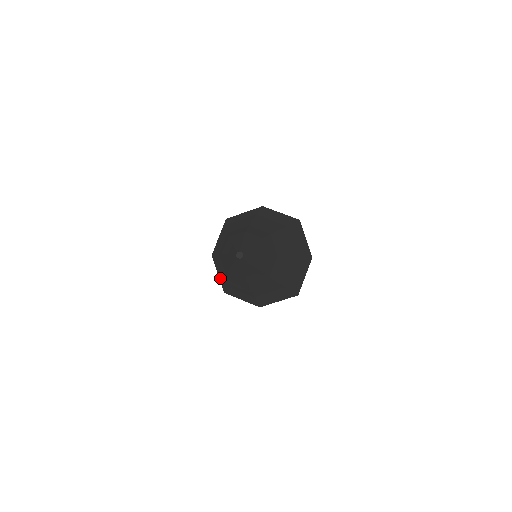
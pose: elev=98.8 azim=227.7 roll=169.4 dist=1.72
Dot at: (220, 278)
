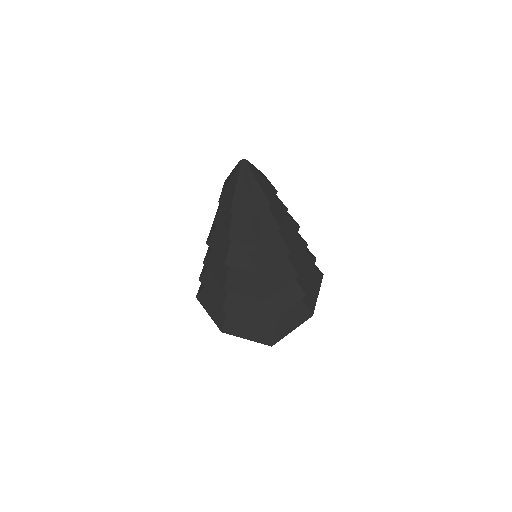
Dot at: (204, 266)
